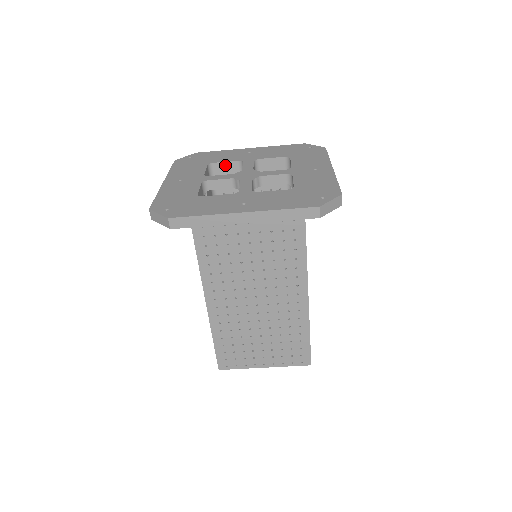
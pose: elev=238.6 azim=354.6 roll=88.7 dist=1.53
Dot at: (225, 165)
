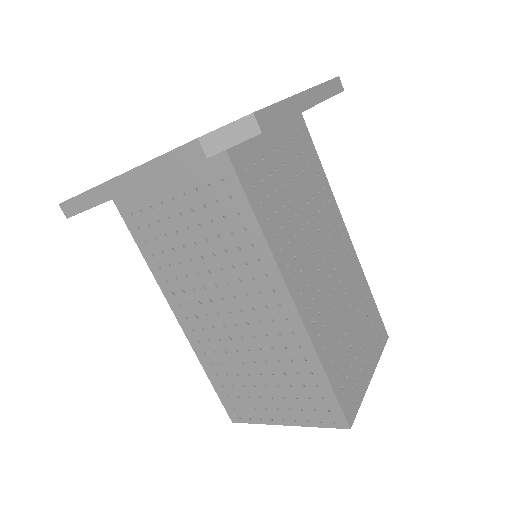
Dot at: occluded
